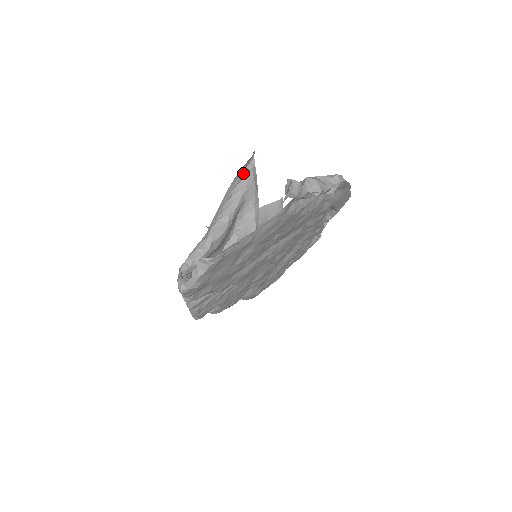
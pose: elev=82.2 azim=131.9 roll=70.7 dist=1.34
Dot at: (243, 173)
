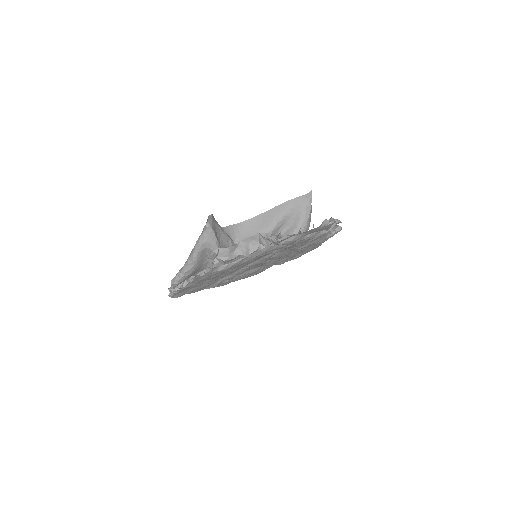
Dot at: (203, 230)
